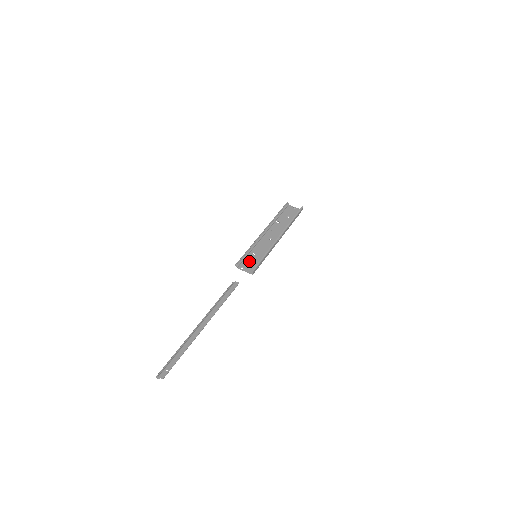
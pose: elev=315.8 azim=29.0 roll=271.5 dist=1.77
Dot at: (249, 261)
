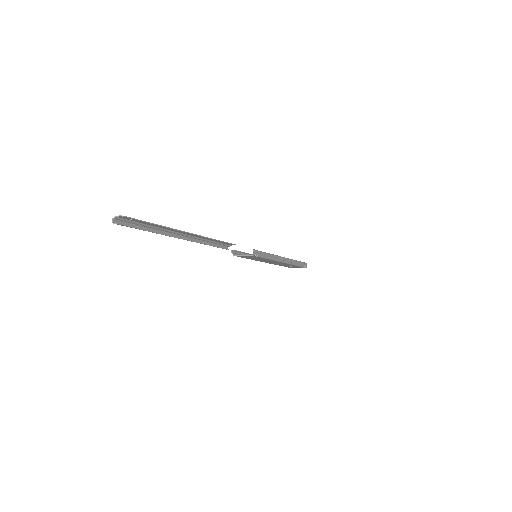
Dot at: (248, 257)
